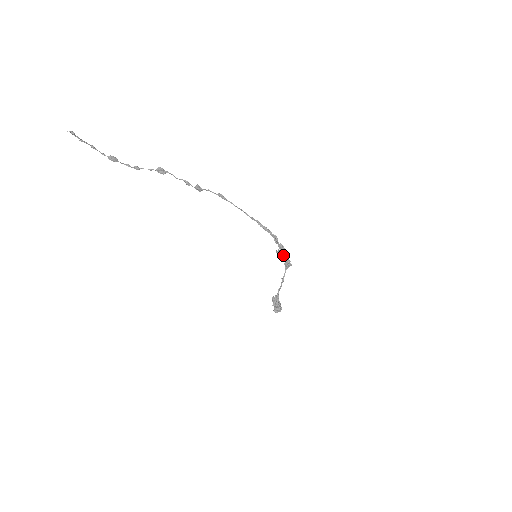
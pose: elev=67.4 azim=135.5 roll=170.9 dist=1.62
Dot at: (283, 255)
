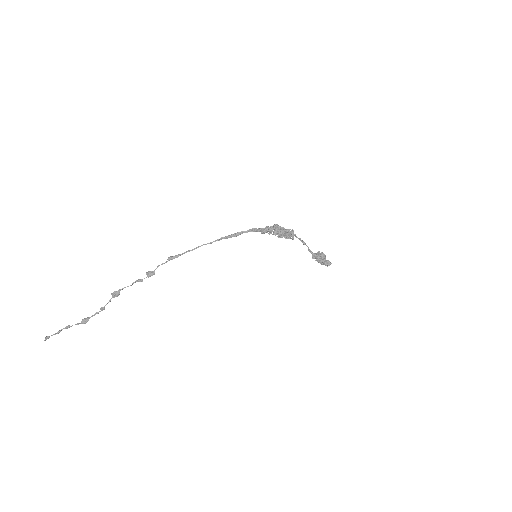
Dot at: (276, 233)
